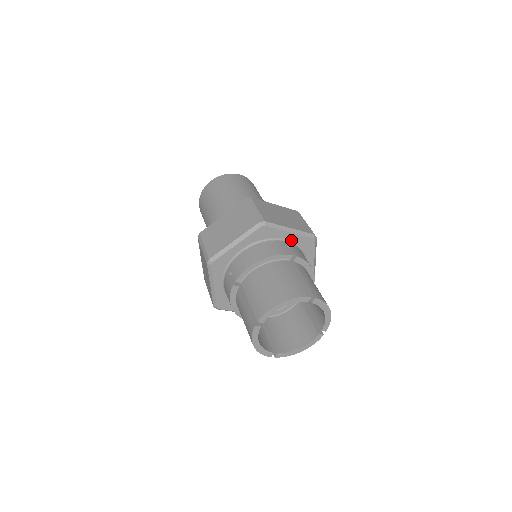
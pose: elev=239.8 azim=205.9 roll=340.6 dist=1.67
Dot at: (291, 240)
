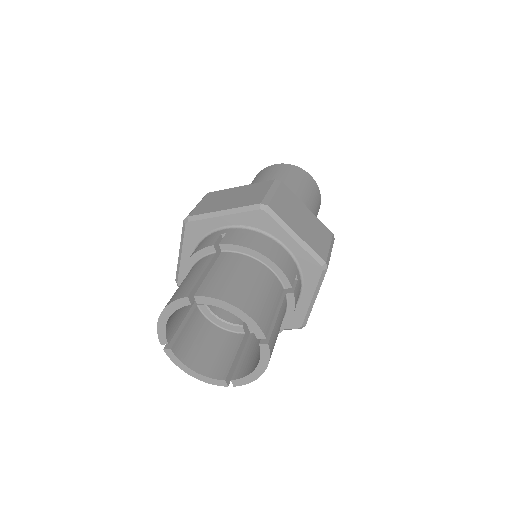
Dot at: (234, 224)
